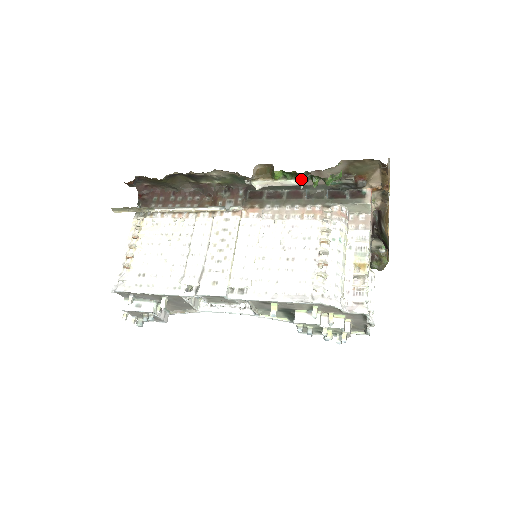
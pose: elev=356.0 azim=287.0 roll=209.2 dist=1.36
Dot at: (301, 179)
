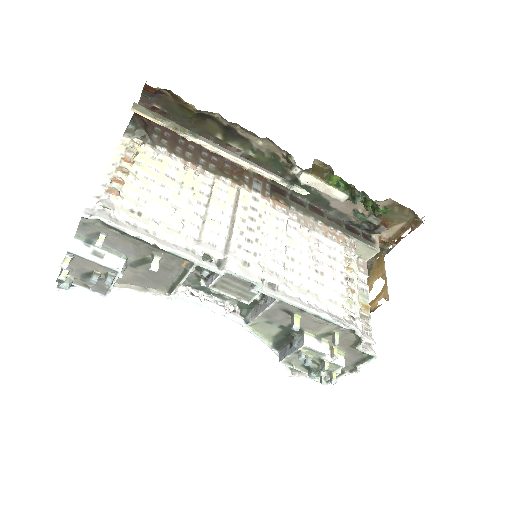
Dot at: (359, 196)
